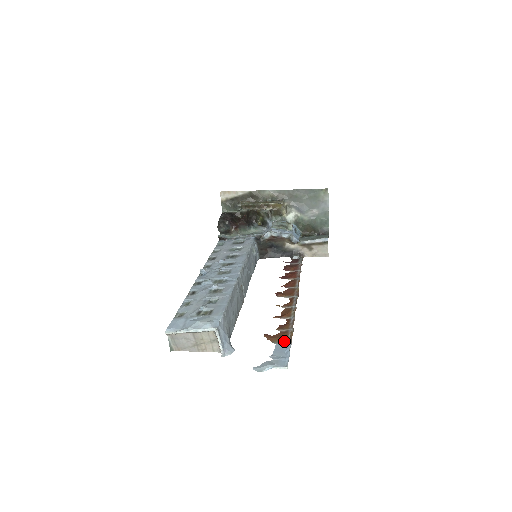
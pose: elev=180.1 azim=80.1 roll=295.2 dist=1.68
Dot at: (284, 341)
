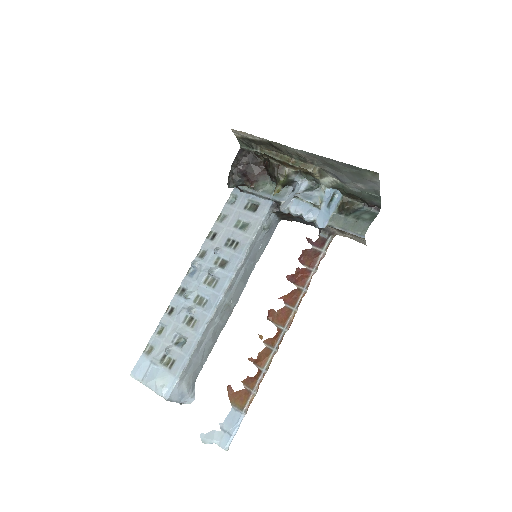
Dot at: (240, 408)
